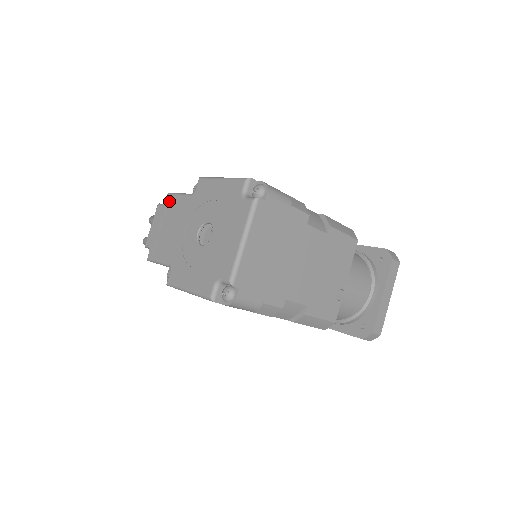
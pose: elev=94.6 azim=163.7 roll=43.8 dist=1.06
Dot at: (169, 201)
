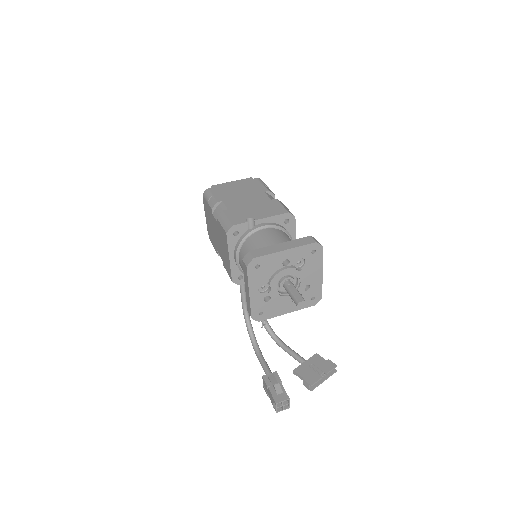
Dot at: occluded
